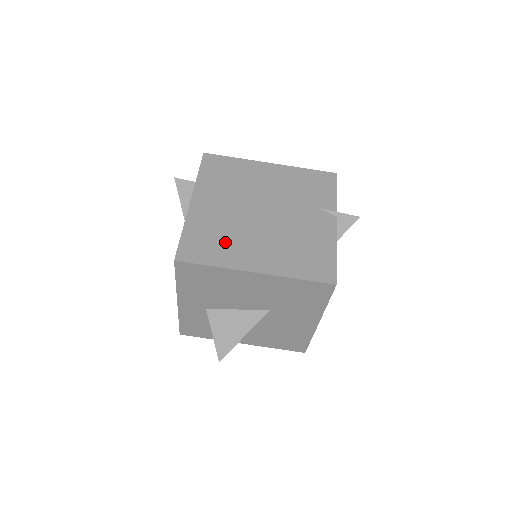
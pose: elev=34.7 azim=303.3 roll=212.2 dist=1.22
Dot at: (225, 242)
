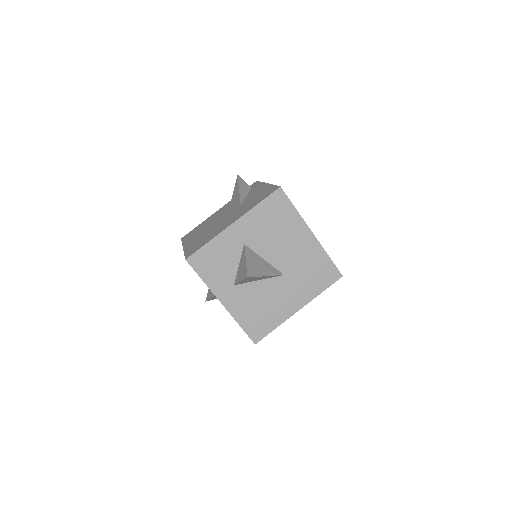
Dot at: occluded
